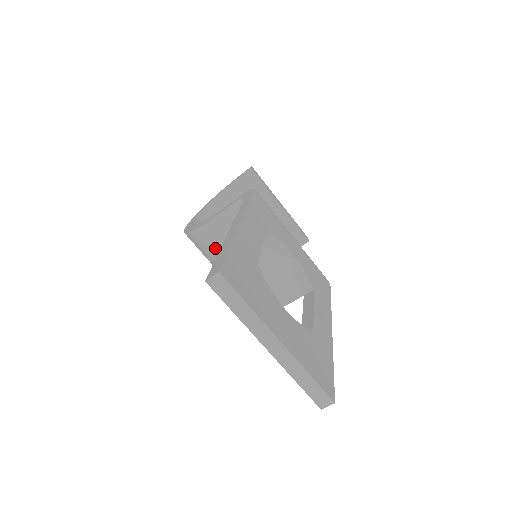
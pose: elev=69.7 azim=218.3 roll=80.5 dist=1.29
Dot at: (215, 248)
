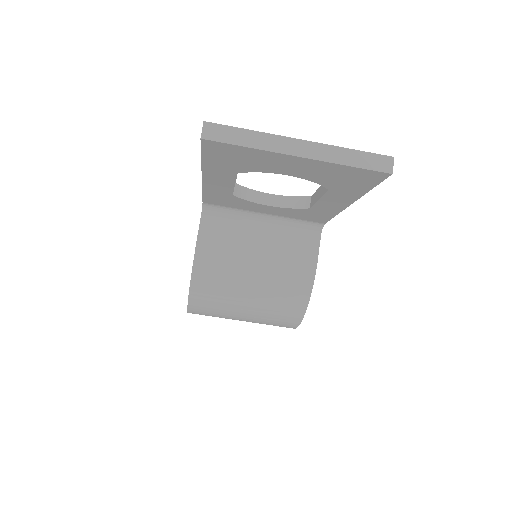
Dot at: (219, 277)
